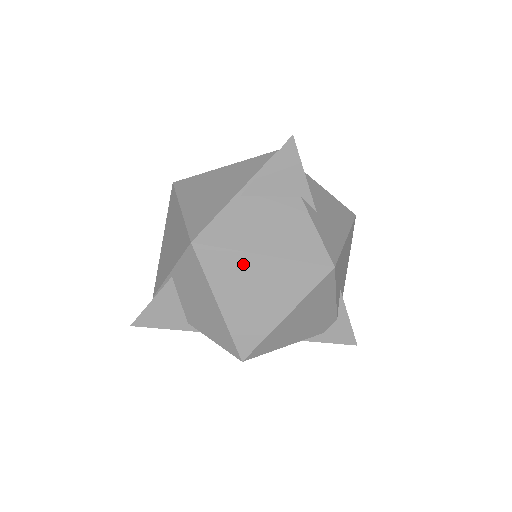
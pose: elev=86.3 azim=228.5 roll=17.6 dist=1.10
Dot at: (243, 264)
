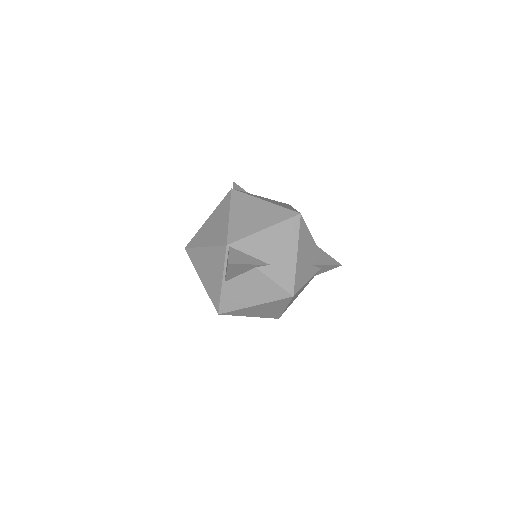
Dot at: (248, 309)
